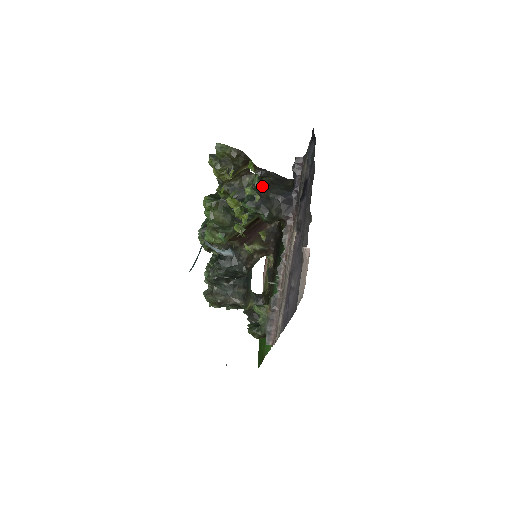
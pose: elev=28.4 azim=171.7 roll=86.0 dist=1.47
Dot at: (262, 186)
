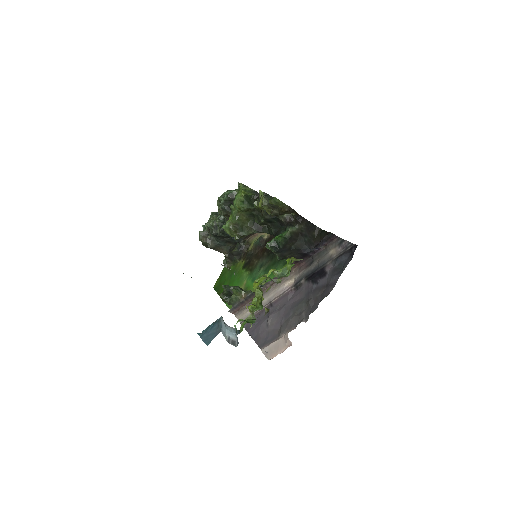
Dot at: (291, 237)
